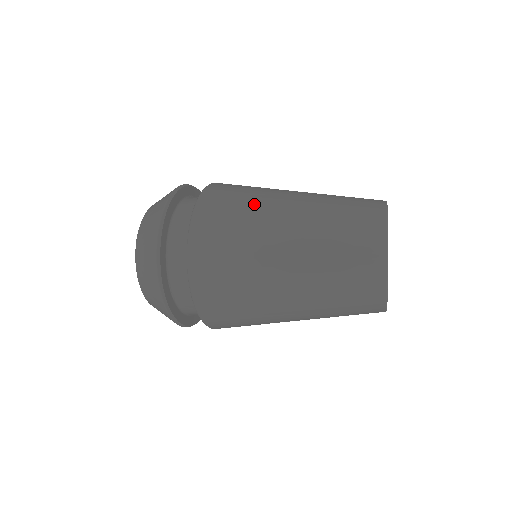
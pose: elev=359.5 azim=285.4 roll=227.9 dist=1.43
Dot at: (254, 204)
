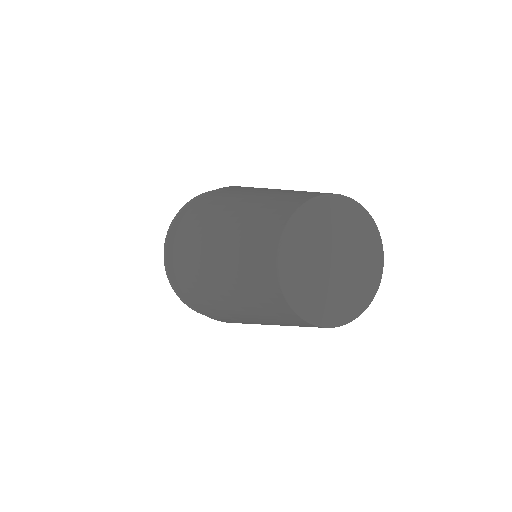
Dot at: occluded
